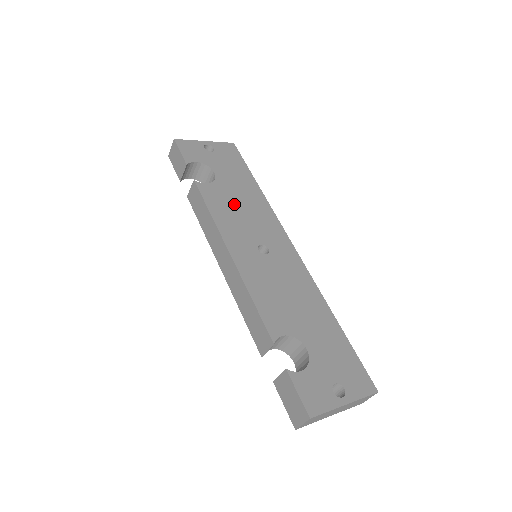
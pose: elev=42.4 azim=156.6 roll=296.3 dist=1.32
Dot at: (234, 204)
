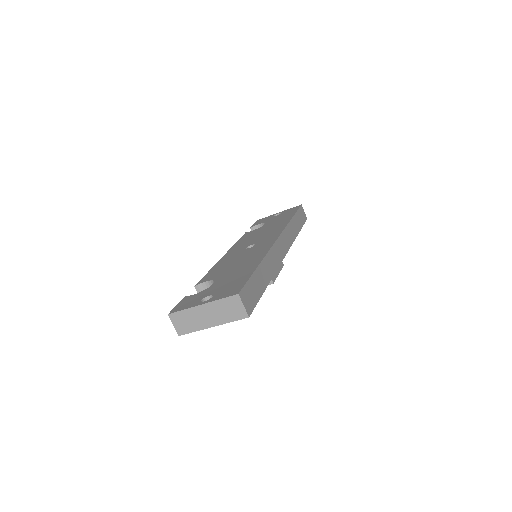
Dot at: (259, 233)
